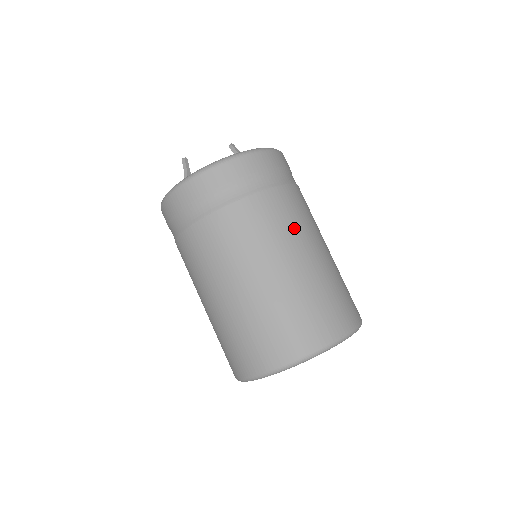
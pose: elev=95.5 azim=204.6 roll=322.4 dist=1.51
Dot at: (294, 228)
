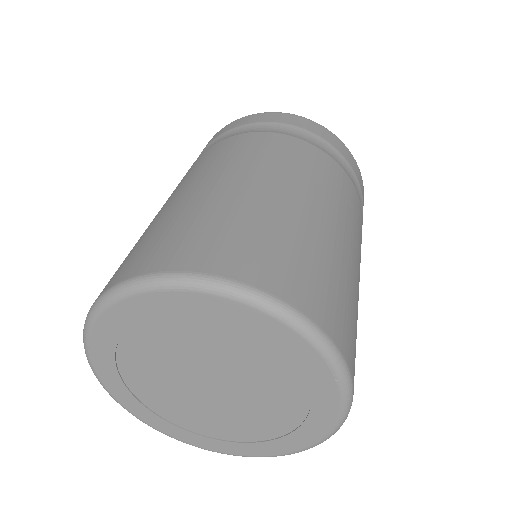
Dot at: occluded
